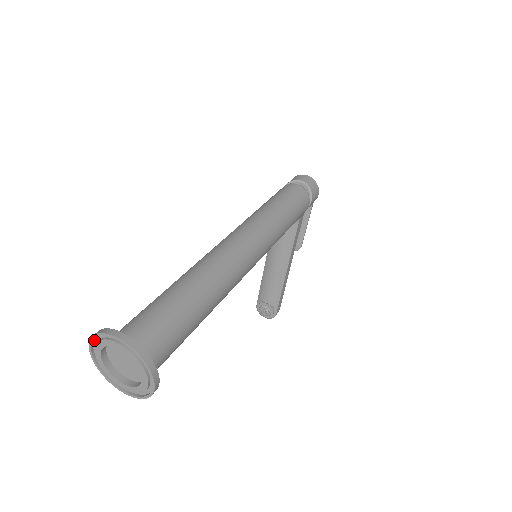
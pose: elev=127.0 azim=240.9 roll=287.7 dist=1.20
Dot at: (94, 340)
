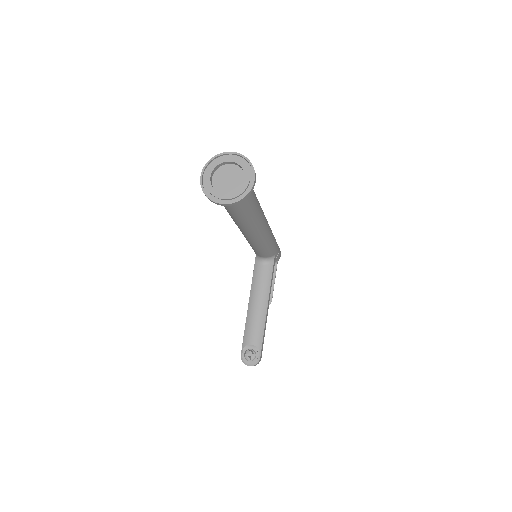
Dot at: (206, 169)
